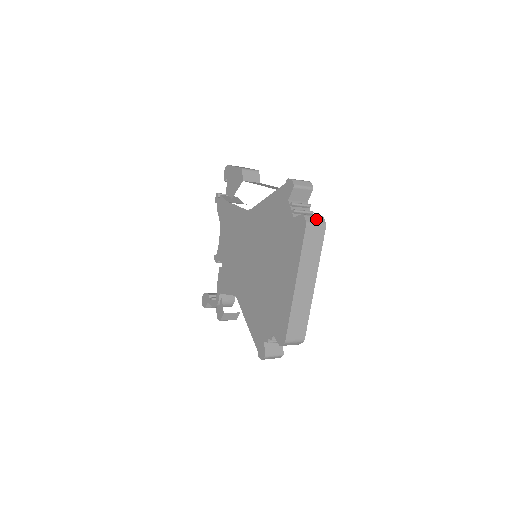
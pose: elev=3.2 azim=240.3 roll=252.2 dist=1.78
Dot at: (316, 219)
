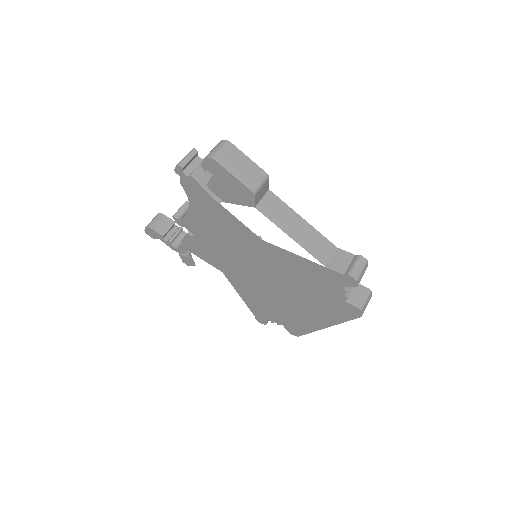
Dot at: (367, 302)
